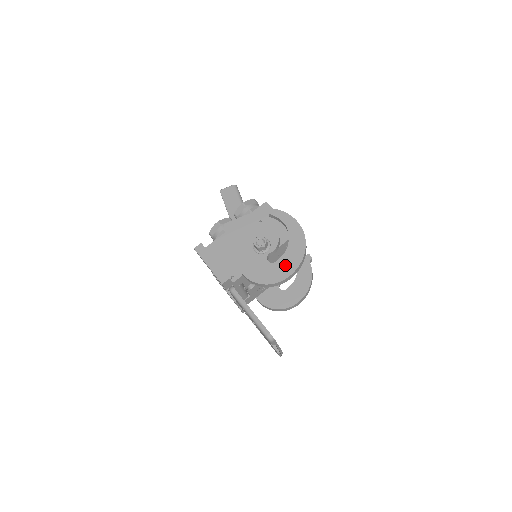
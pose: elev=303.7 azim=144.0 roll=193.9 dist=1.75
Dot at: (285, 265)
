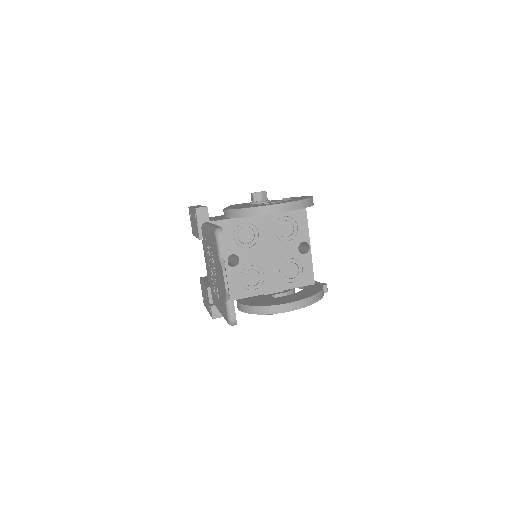
Dot at: occluded
